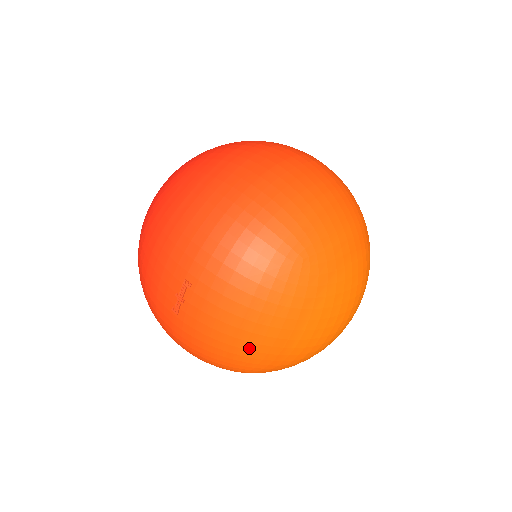
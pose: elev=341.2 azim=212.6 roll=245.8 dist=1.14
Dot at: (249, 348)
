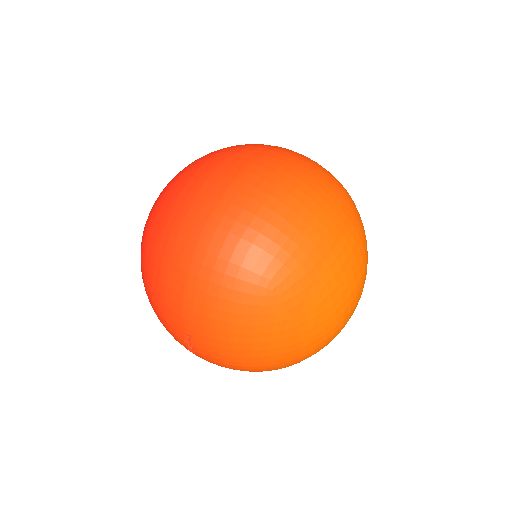
Dot at: (264, 365)
